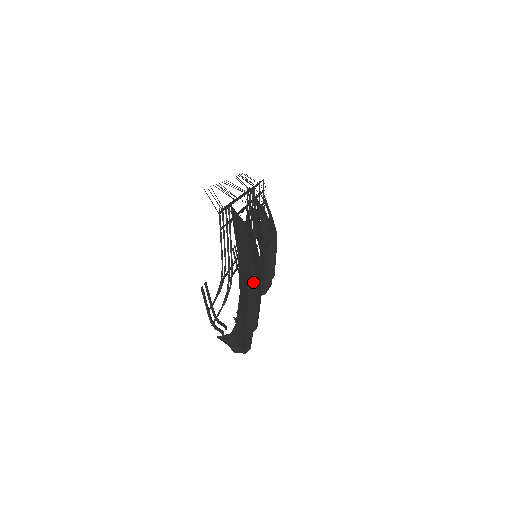
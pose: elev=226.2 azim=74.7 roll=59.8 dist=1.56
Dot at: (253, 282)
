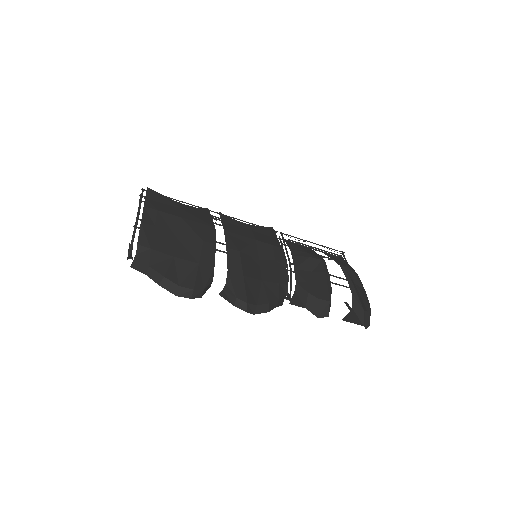
Dot at: (187, 233)
